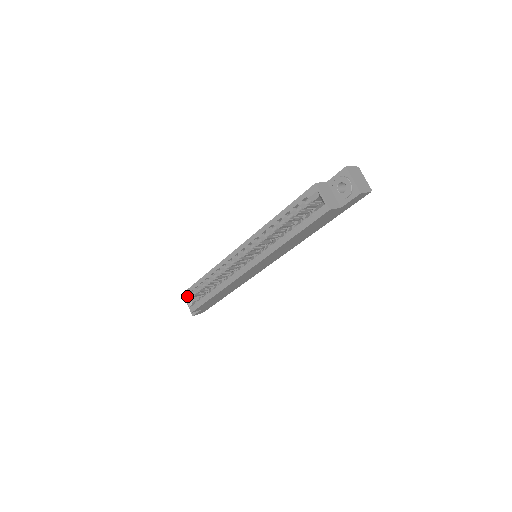
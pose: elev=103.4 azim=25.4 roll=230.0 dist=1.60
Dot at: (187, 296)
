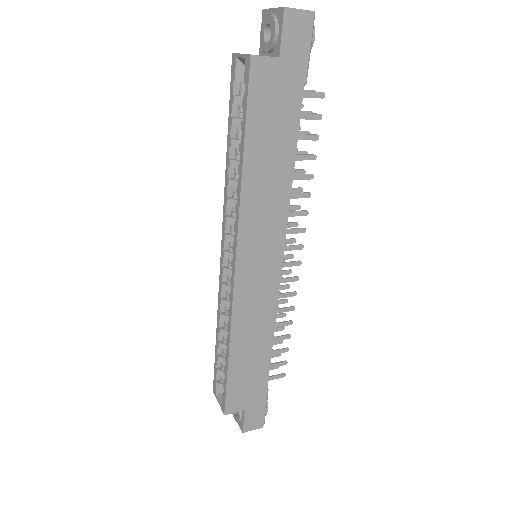
Dot at: (216, 390)
